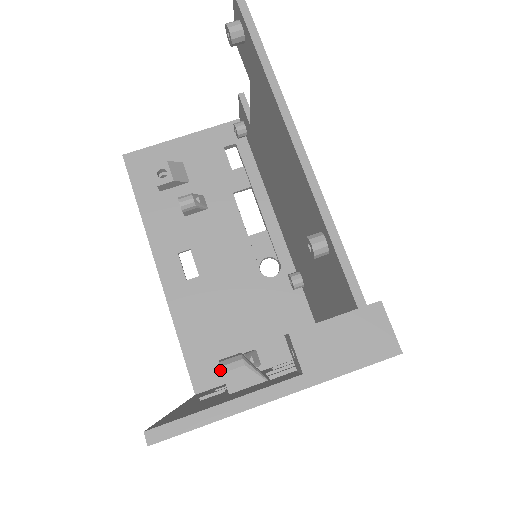
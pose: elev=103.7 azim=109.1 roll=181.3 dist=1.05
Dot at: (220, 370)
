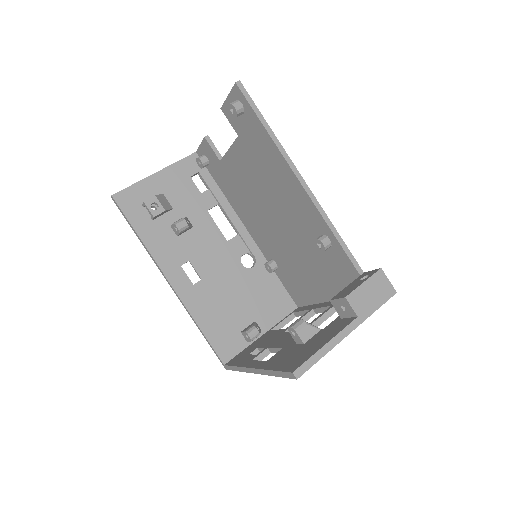
Dot at: (236, 342)
